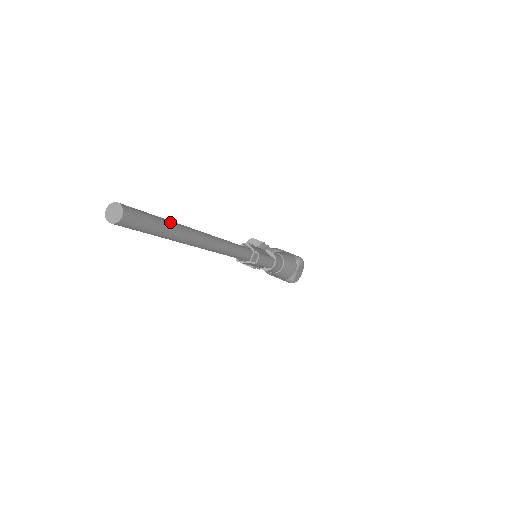
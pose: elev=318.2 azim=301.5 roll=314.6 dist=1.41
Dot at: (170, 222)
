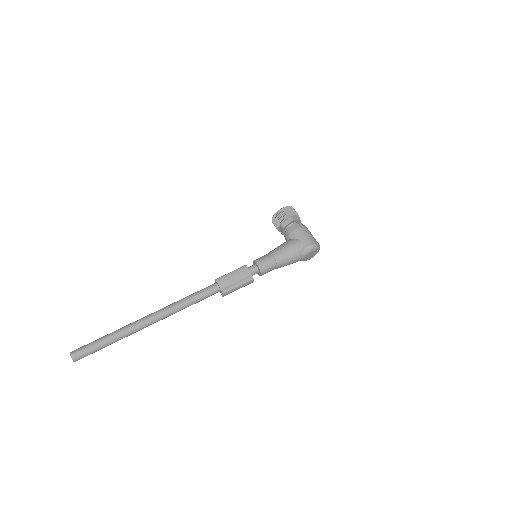
Dot at: (113, 338)
